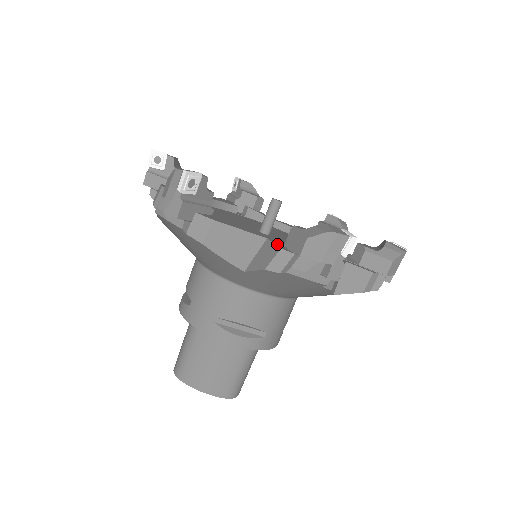
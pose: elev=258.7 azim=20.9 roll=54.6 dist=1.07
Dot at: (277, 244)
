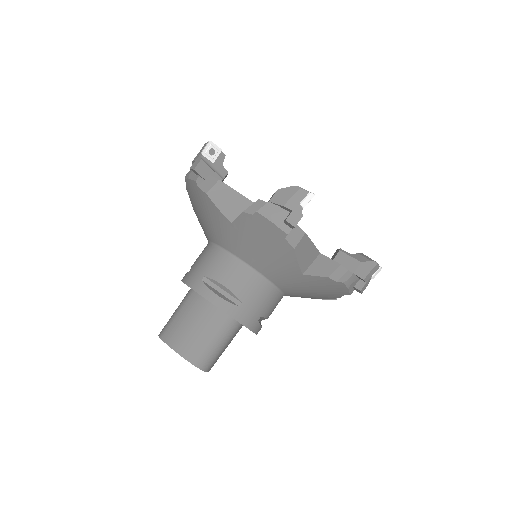
Dot at: occluded
